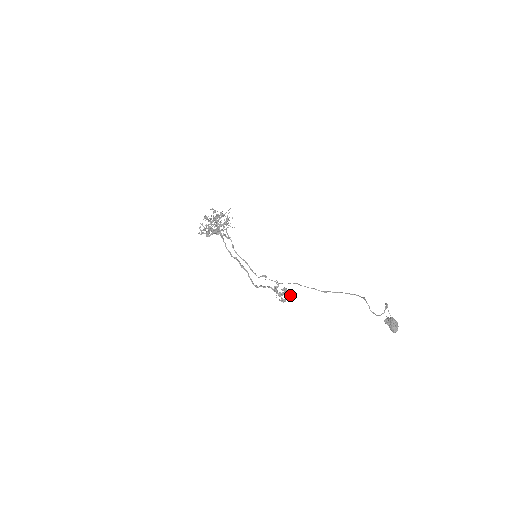
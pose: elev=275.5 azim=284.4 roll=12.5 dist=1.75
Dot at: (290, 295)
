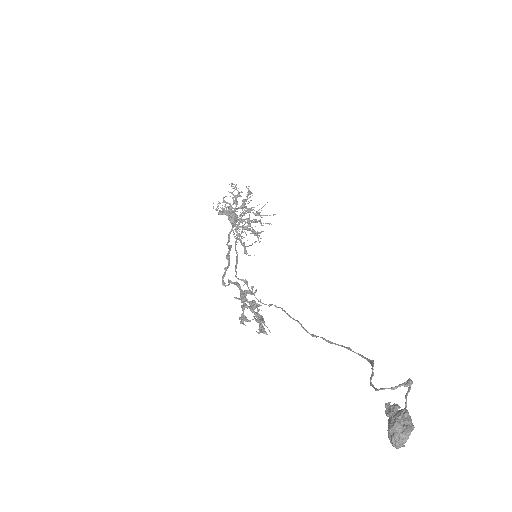
Dot at: (256, 306)
